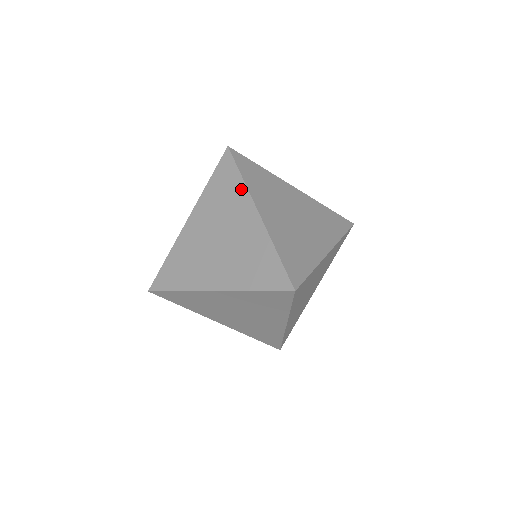
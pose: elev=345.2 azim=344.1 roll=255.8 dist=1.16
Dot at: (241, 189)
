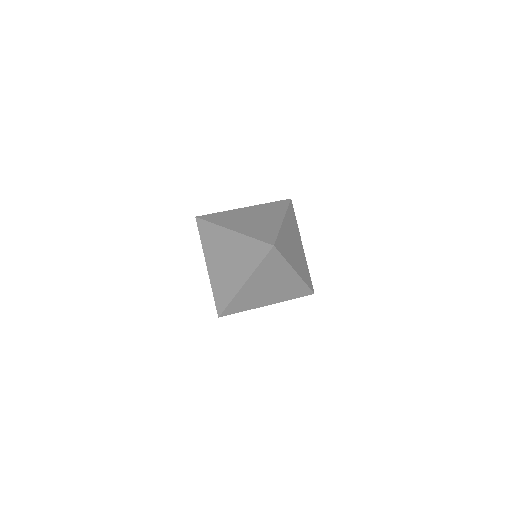
Dot at: (216, 229)
